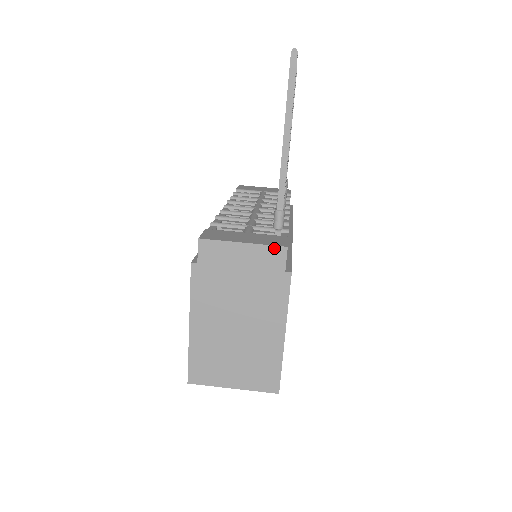
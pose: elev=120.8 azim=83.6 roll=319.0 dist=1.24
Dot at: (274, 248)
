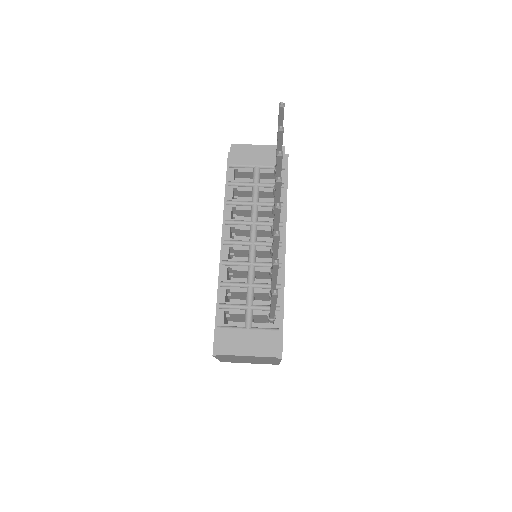
Dot at: (269, 357)
